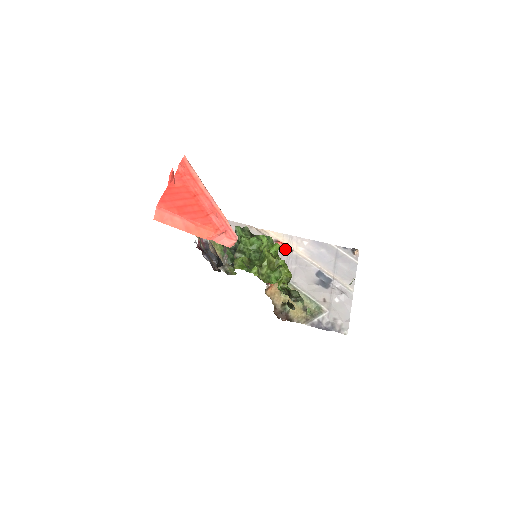
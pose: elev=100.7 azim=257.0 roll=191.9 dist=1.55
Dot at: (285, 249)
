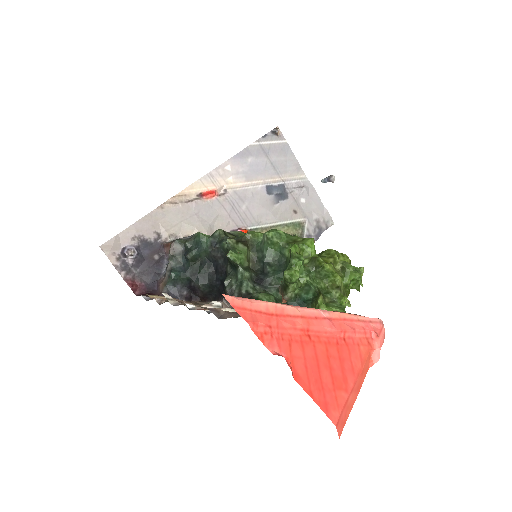
Dot at: (218, 196)
